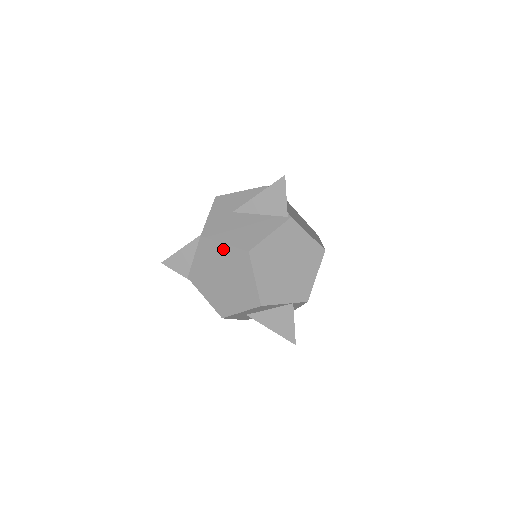
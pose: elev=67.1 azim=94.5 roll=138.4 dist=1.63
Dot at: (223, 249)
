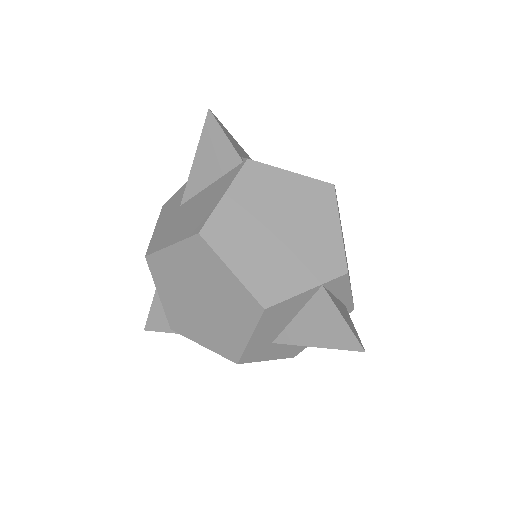
Dot at: (174, 255)
